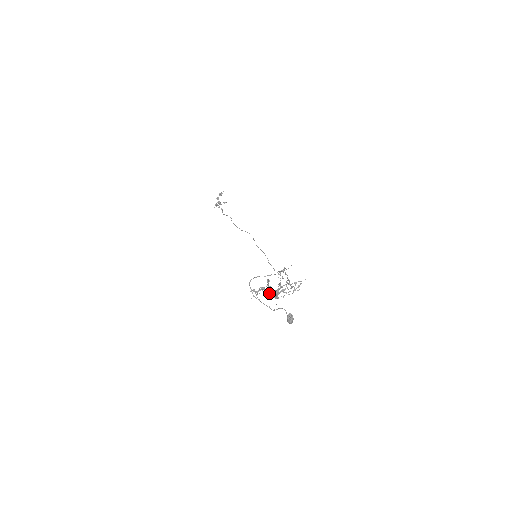
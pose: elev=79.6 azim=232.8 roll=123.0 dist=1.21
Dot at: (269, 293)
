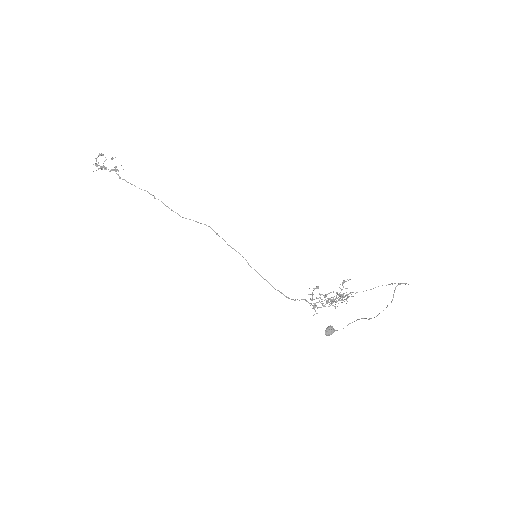
Dot at: occluded
